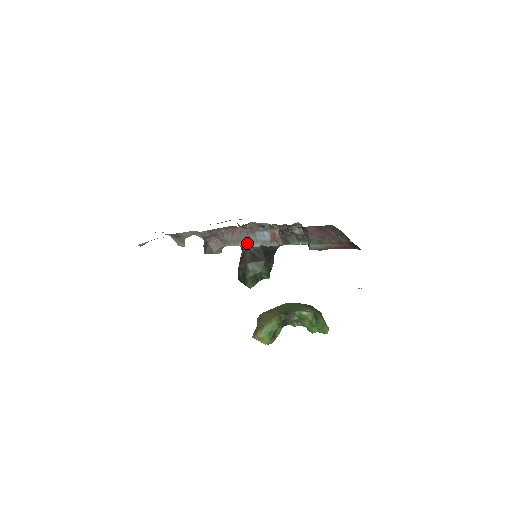
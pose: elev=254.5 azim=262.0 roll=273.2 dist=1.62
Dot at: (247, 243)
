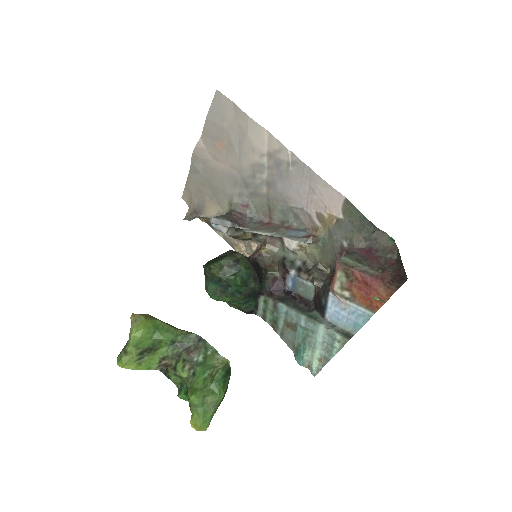
Dot at: (270, 232)
